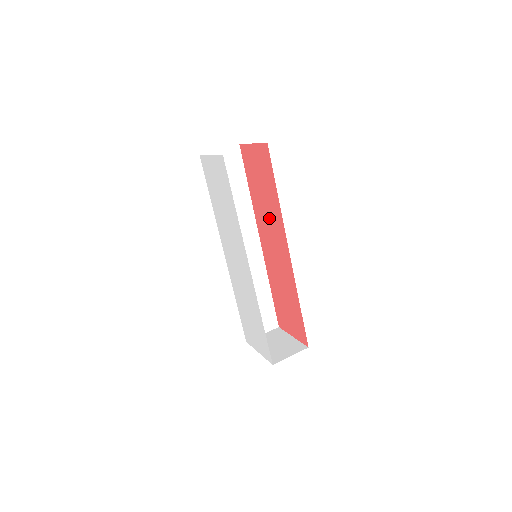
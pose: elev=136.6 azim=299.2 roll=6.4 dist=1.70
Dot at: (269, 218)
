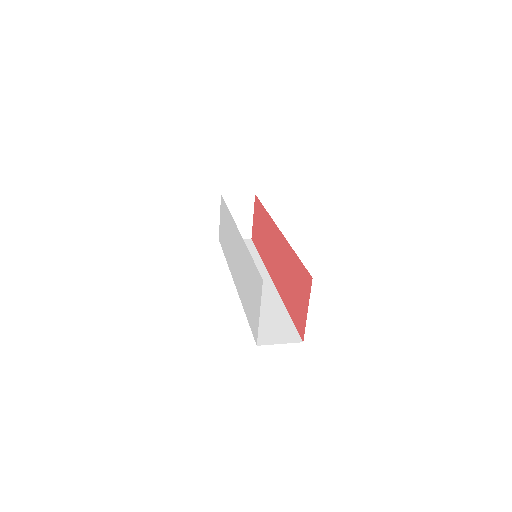
Dot at: (268, 240)
